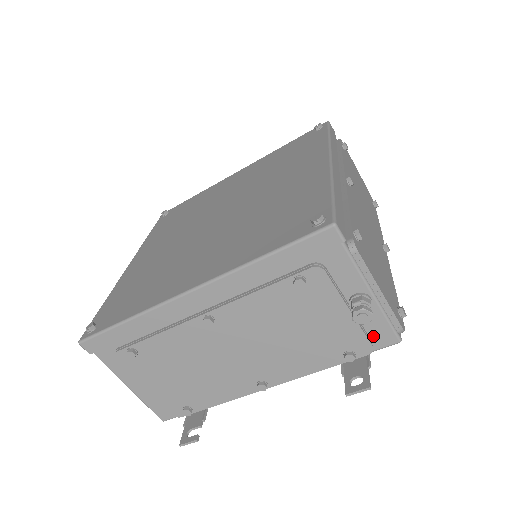
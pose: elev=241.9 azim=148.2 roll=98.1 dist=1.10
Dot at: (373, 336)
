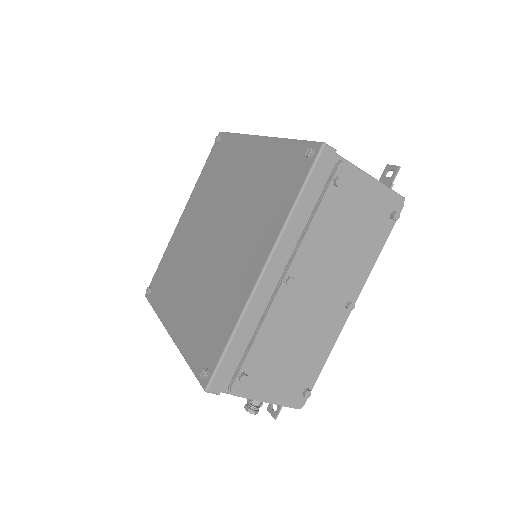
Dot at: occluded
